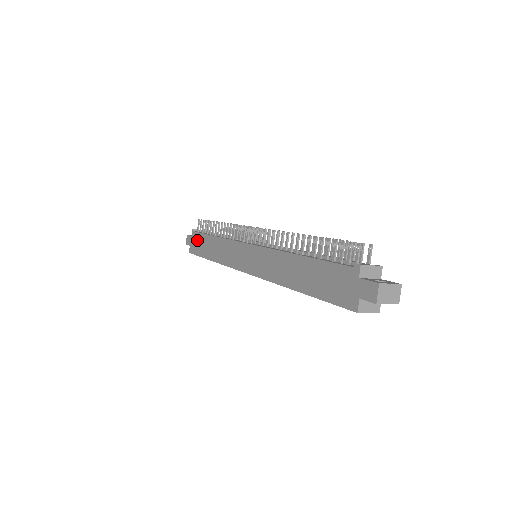
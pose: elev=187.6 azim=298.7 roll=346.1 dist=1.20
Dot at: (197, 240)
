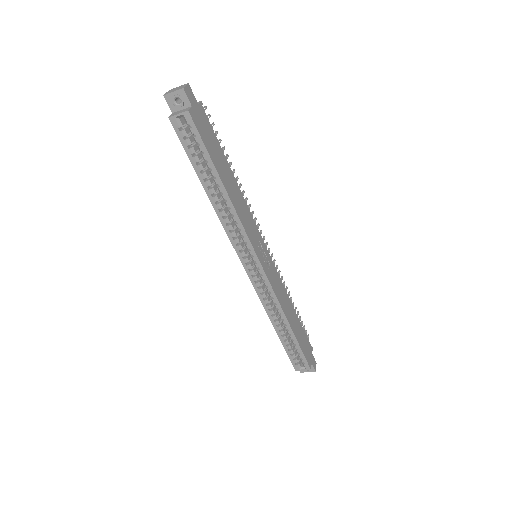
Dot at: occluded
